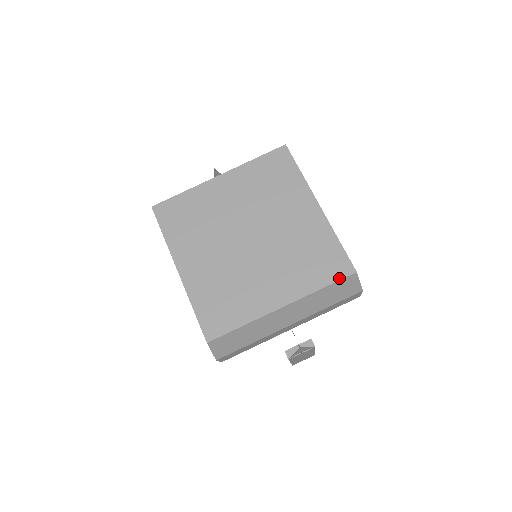
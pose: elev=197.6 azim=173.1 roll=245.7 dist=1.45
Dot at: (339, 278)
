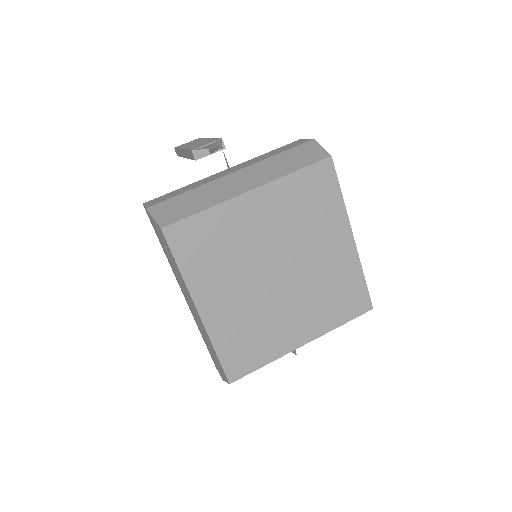
Dot at: (358, 315)
